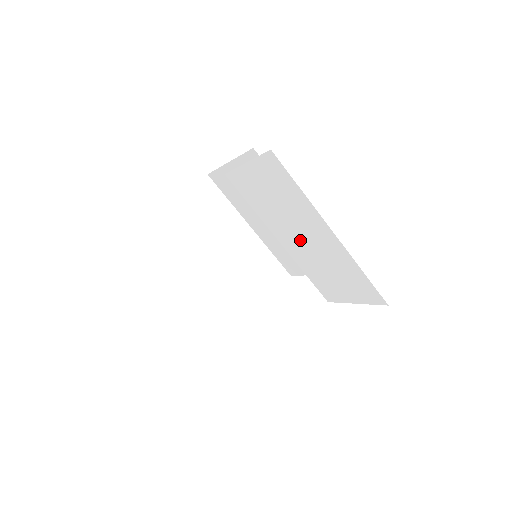
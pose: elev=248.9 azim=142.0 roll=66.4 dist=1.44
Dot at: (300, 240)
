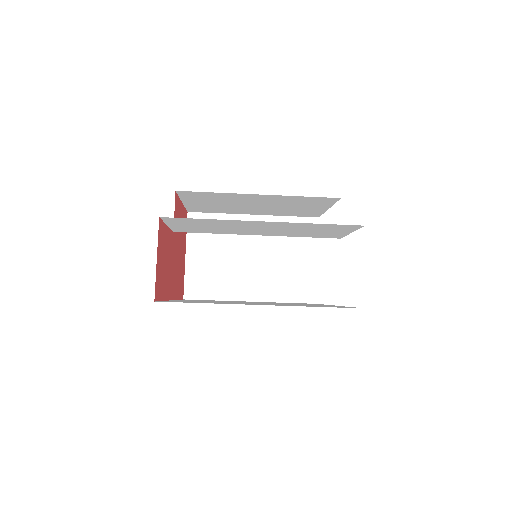
Dot at: (262, 230)
